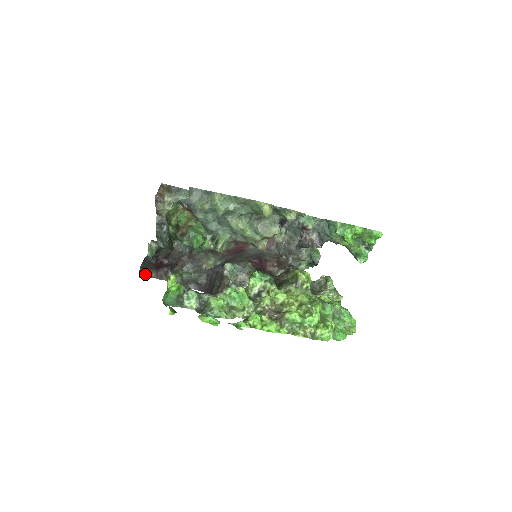
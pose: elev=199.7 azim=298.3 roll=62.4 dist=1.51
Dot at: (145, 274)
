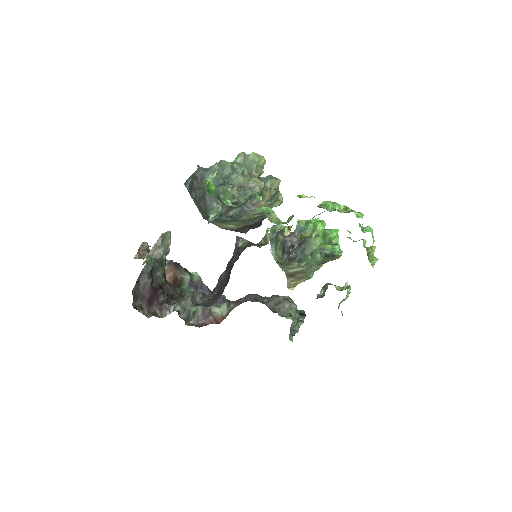
Dot at: (135, 307)
